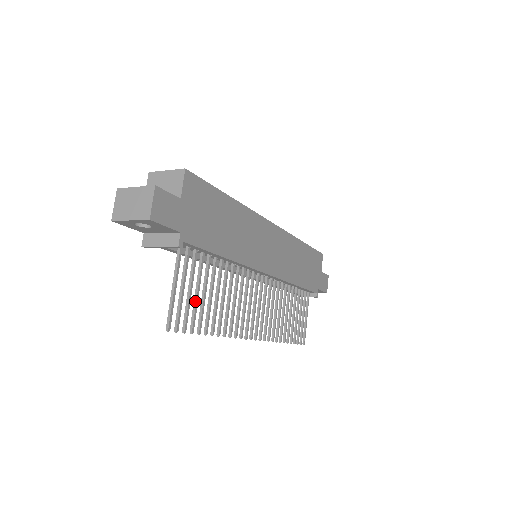
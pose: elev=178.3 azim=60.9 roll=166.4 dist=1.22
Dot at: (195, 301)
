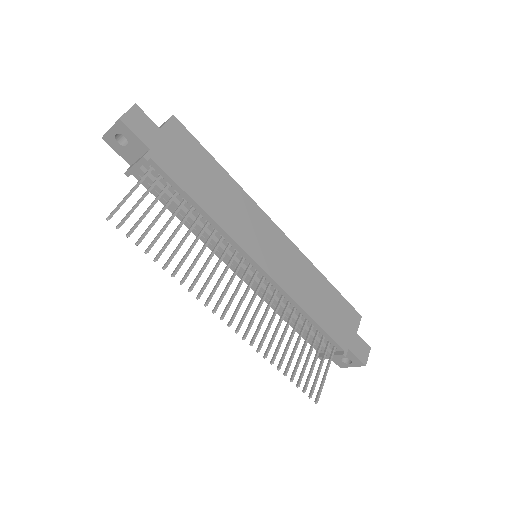
Dot at: (152, 222)
